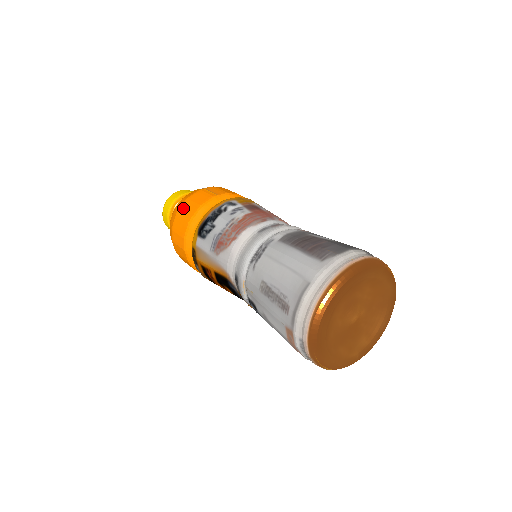
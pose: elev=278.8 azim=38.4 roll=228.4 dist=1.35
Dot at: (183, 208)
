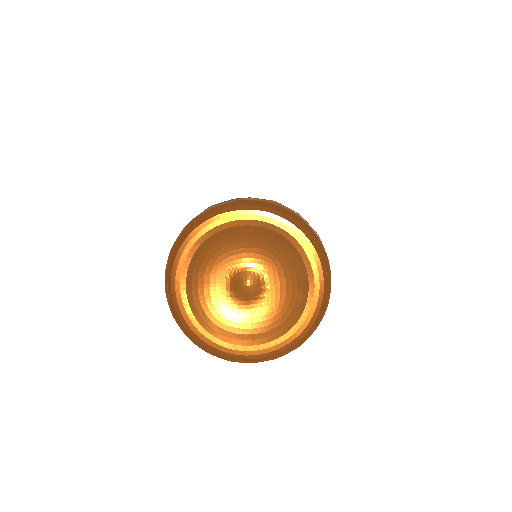
Dot at: occluded
